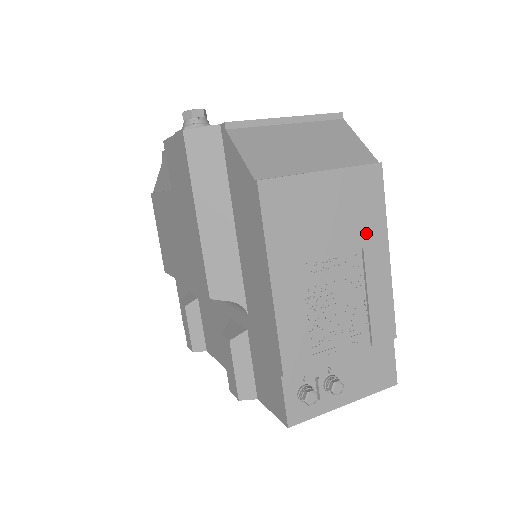
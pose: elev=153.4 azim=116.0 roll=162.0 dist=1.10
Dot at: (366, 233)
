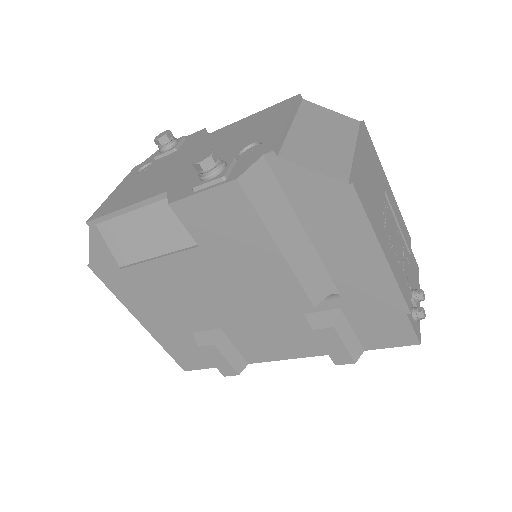
Dot at: (381, 179)
